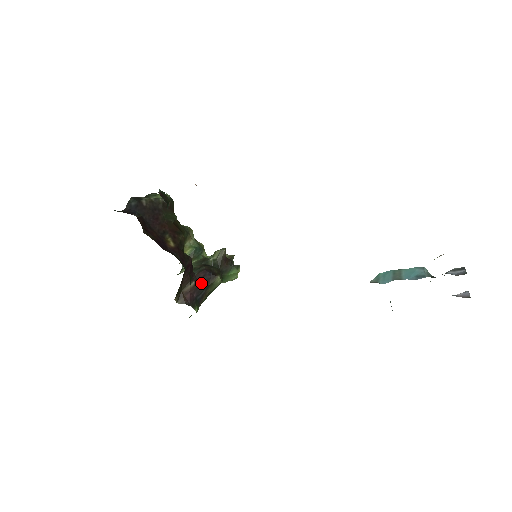
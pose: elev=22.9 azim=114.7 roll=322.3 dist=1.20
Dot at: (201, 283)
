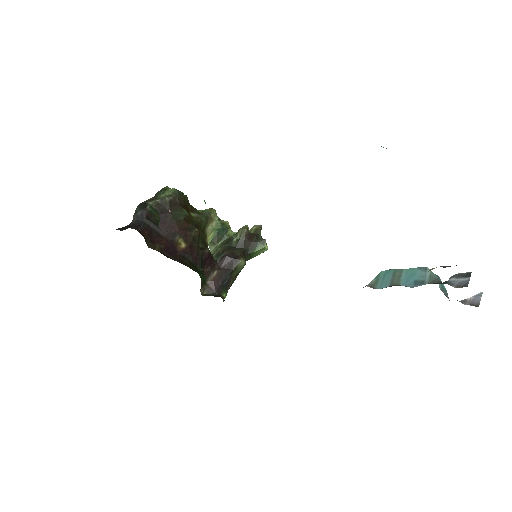
Dot at: (224, 270)
